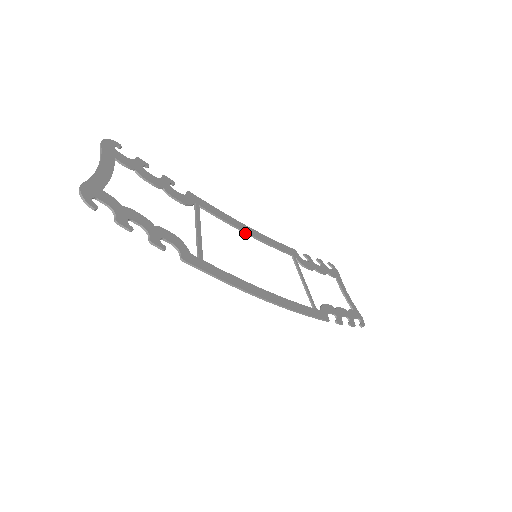
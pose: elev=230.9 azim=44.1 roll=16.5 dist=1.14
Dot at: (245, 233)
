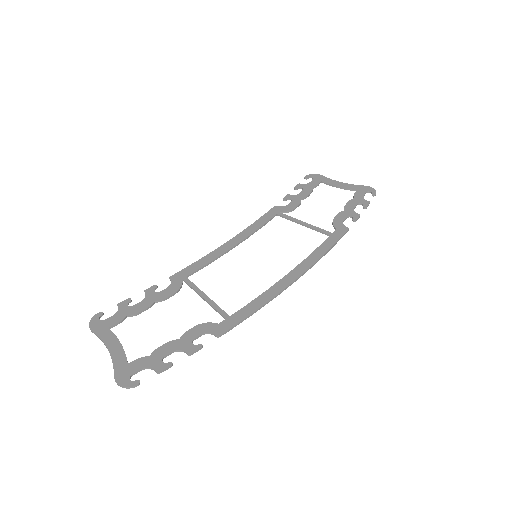
Dot at: occluded
